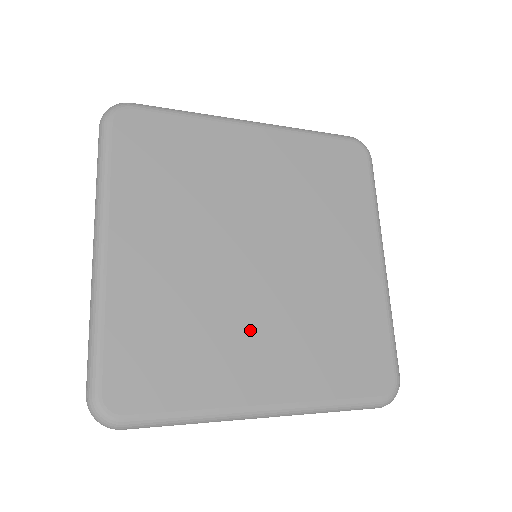
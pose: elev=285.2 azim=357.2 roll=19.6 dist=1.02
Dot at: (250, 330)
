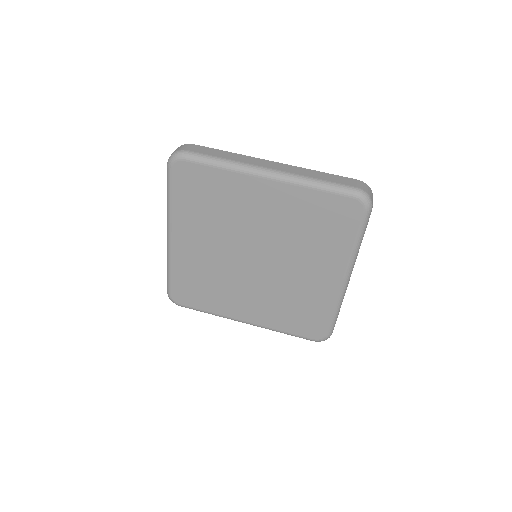
Dot at: (242, 292)
